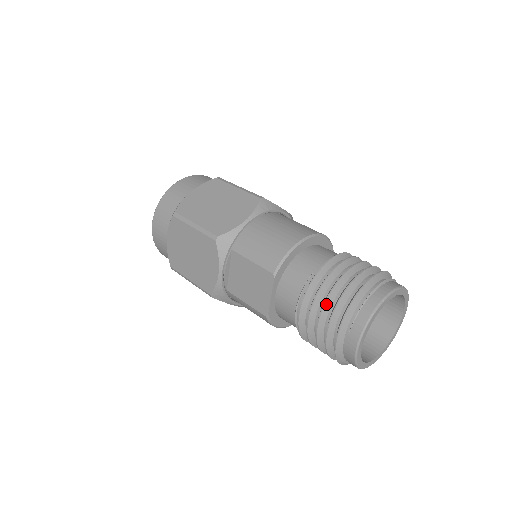
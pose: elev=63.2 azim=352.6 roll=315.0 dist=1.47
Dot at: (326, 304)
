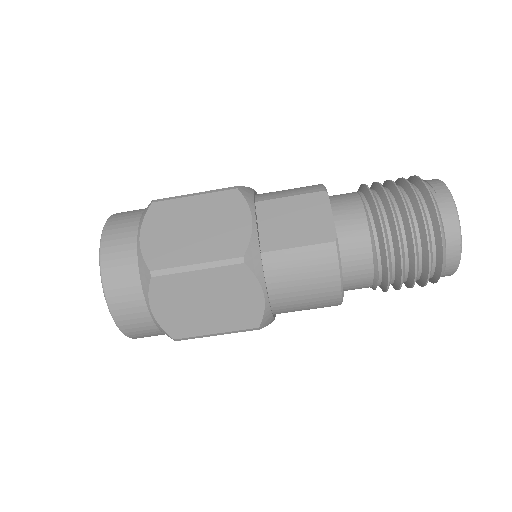
Dot at: (397, 186)
